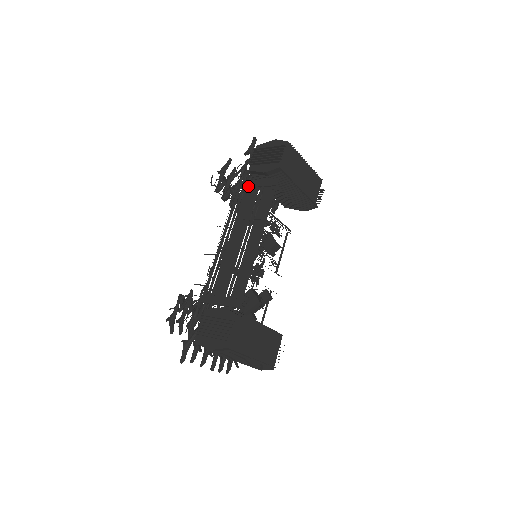
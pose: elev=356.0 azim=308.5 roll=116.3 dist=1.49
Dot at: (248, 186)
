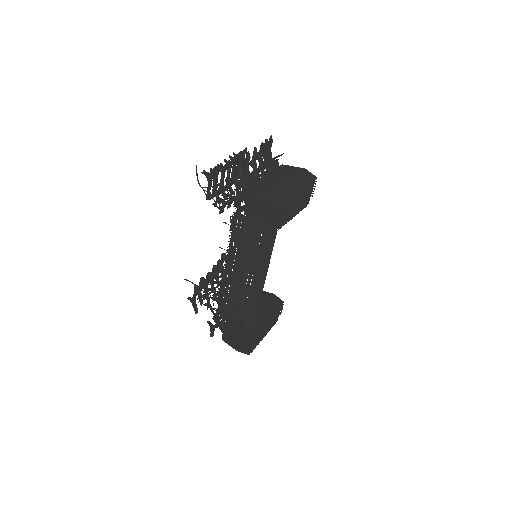
Dot at: (245, 223)
